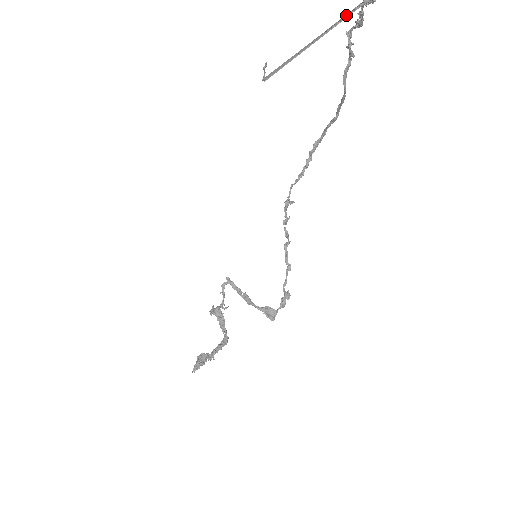
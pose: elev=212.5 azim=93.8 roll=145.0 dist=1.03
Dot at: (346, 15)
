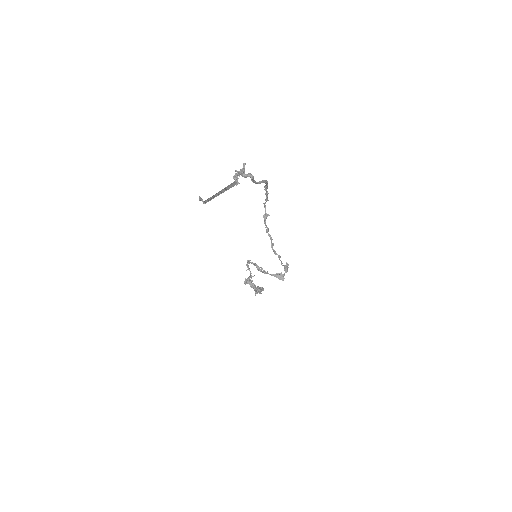
Dot at: (227, 189)
